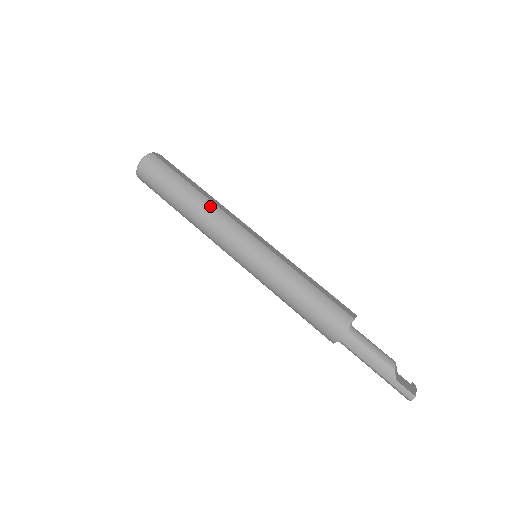
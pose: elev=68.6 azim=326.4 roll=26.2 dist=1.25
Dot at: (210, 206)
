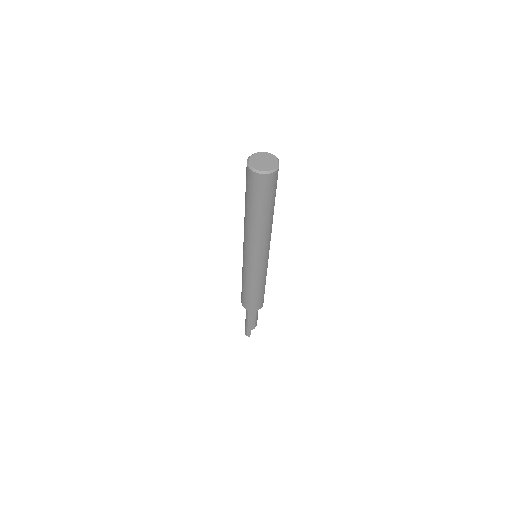
Dot at: (270, 230)
